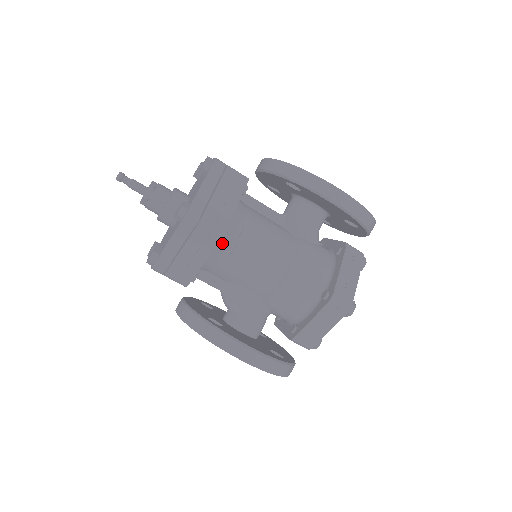
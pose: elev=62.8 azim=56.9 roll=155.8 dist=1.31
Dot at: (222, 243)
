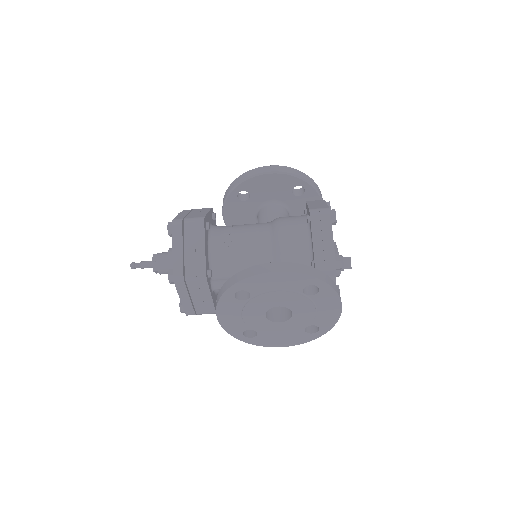
Dot at: (214, 239)
